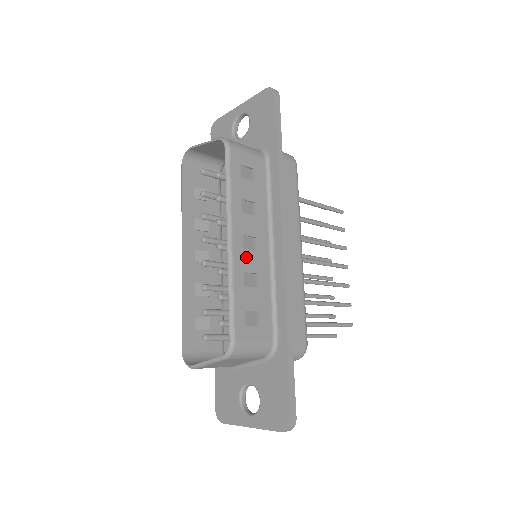
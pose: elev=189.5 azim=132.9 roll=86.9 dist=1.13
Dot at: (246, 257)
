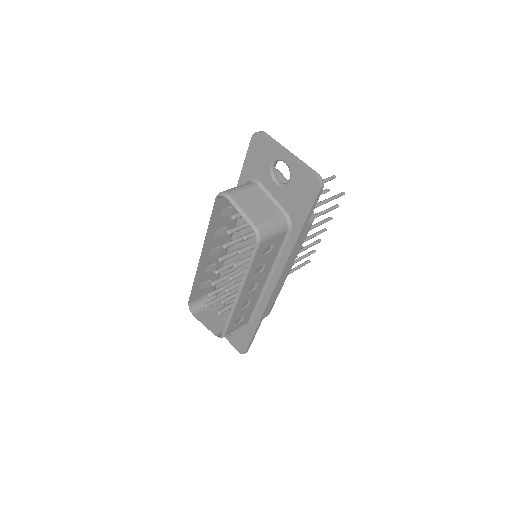
Dot at: (247, 297)
